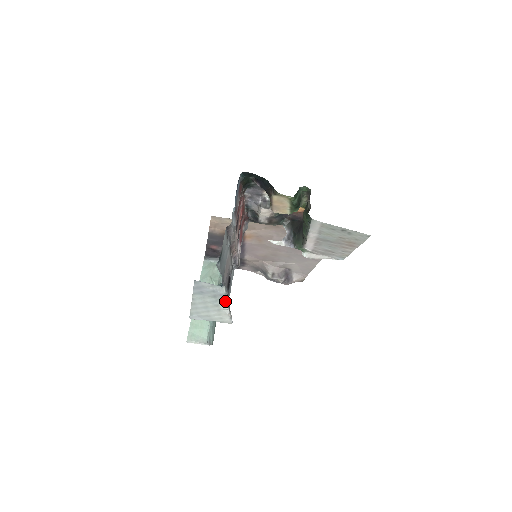
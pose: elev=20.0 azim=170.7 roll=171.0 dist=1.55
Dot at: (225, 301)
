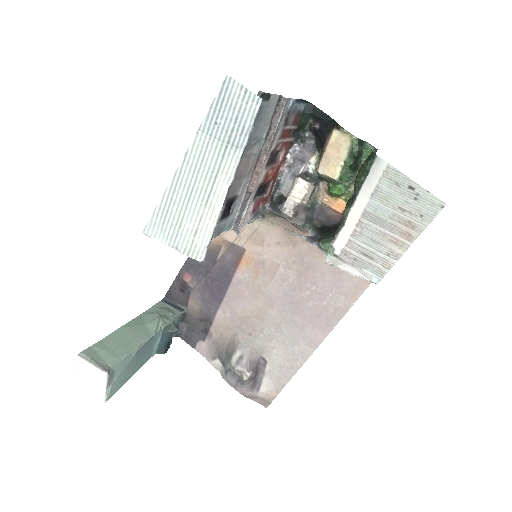
Dot at: (236, 159)
